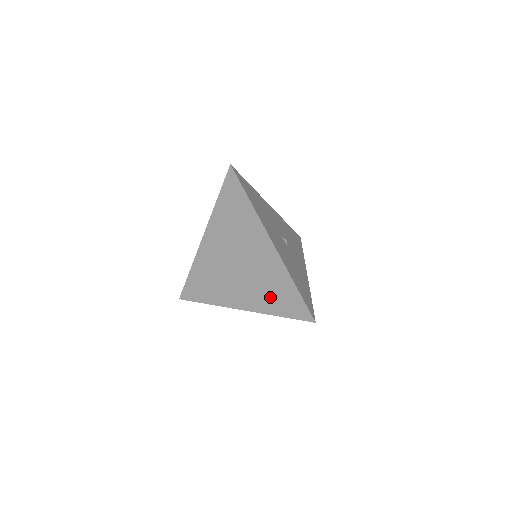
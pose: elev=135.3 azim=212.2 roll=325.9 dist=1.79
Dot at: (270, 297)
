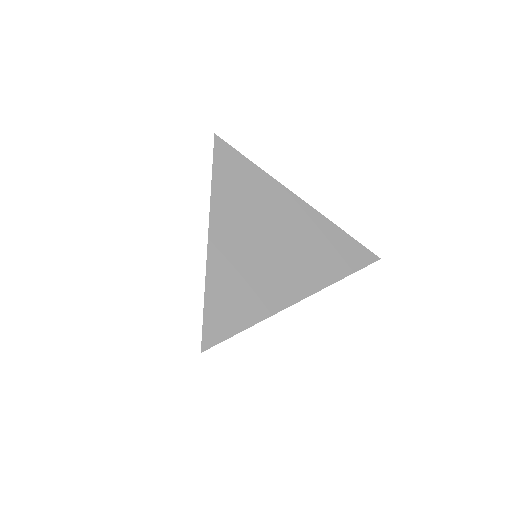
Dot at: (326, 260)
